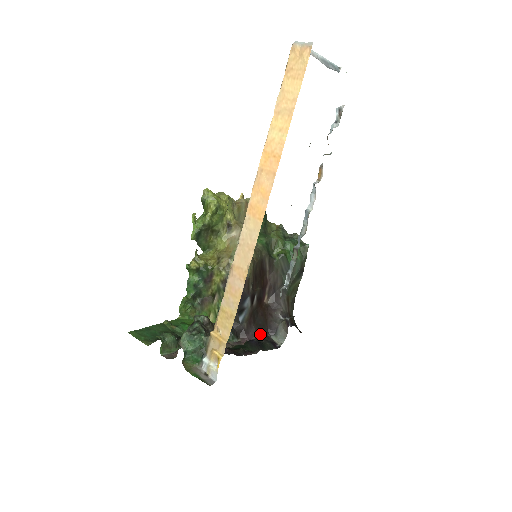
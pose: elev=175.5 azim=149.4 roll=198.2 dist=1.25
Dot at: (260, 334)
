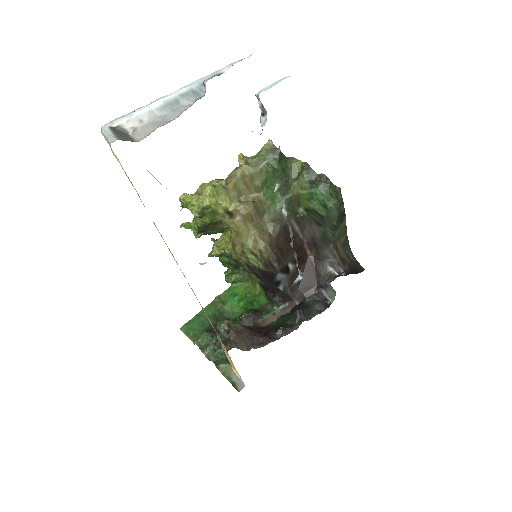
Dot at: (308, 294)
